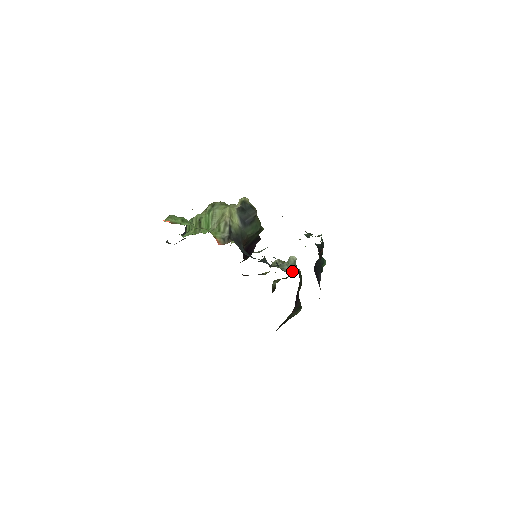
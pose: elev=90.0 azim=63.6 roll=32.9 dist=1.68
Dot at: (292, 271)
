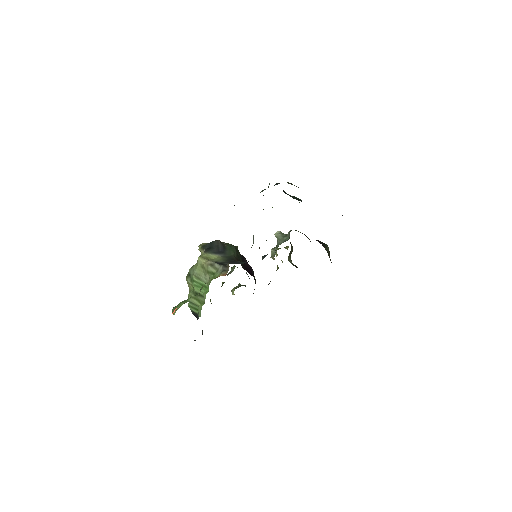
Dot at: (288, 238)
